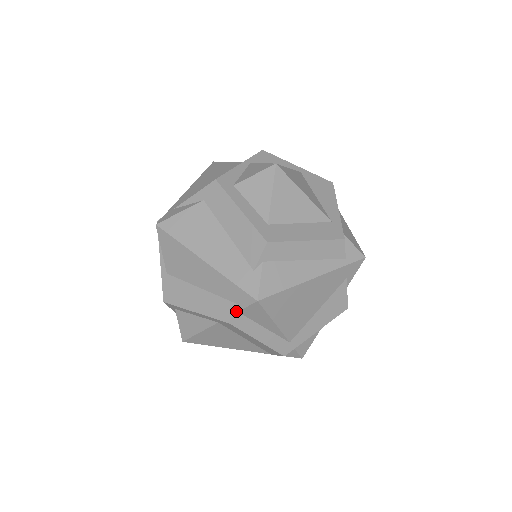
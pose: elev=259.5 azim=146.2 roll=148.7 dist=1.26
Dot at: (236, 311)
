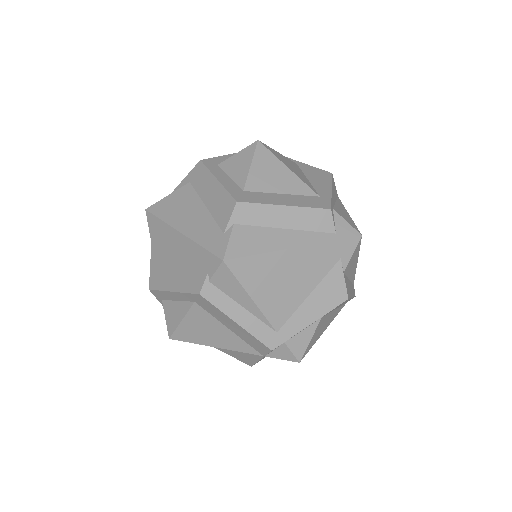
Dot at: (207, 280)
